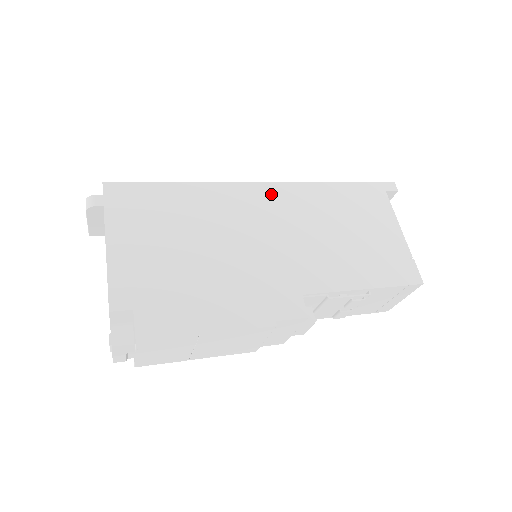
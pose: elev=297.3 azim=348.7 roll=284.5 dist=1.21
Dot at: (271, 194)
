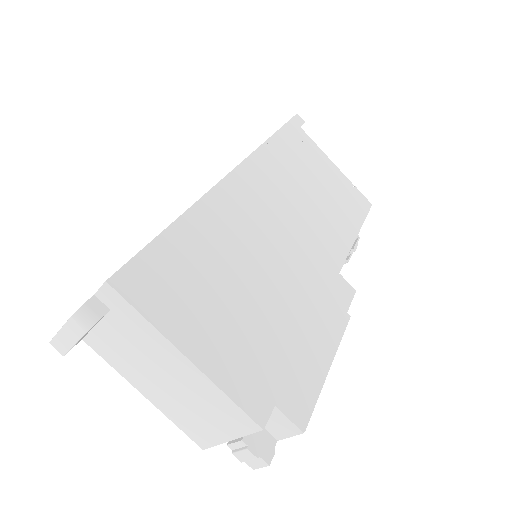
Dot at: (247, 182)
